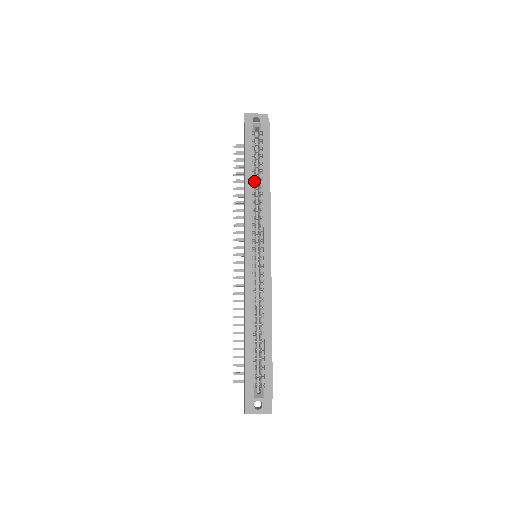
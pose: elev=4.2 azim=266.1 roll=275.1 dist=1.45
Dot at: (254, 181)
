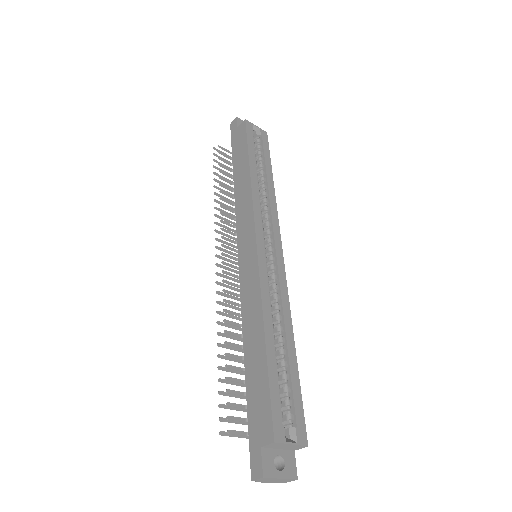
Dot at: (257, 174)
